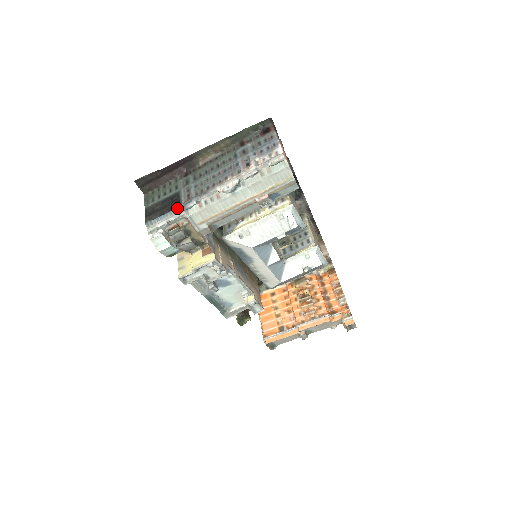
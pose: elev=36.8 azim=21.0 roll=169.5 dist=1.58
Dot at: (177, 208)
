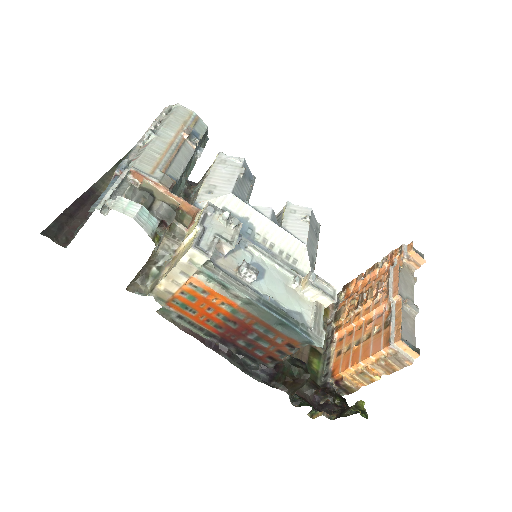
Dot at: (113, 179)
